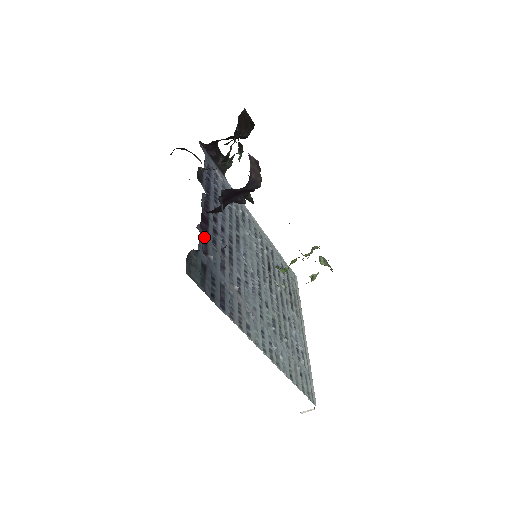
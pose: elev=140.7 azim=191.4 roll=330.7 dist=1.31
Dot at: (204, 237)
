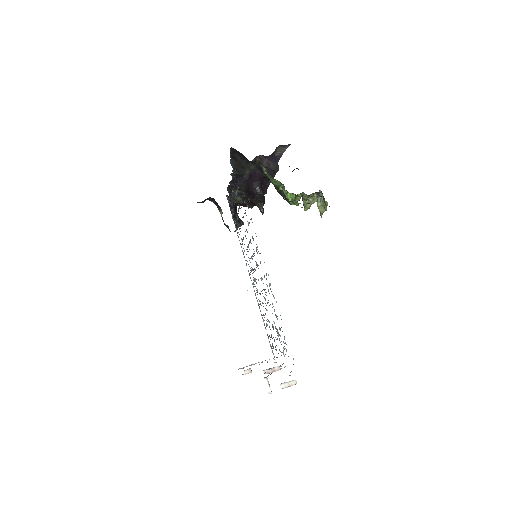
Dot at: (233, 184)
